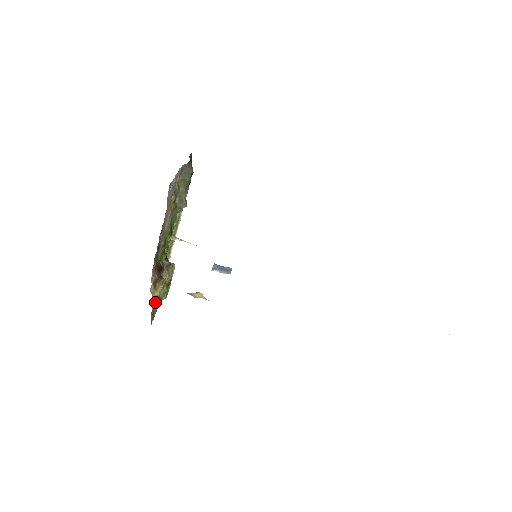
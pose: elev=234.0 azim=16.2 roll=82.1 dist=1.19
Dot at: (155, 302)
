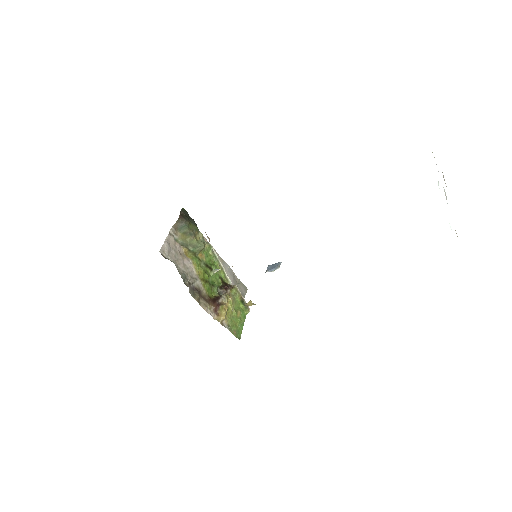
Dot at: (229, 323)
